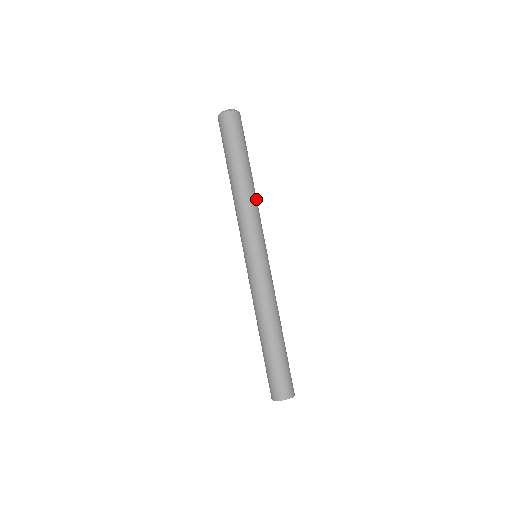
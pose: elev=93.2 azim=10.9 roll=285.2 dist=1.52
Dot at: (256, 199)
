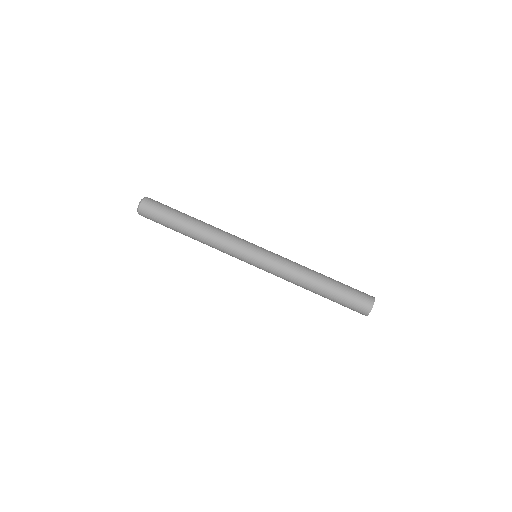
Dot at: (216, 228)
